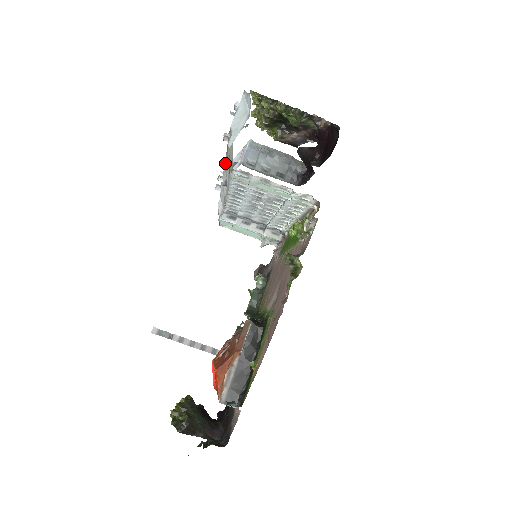
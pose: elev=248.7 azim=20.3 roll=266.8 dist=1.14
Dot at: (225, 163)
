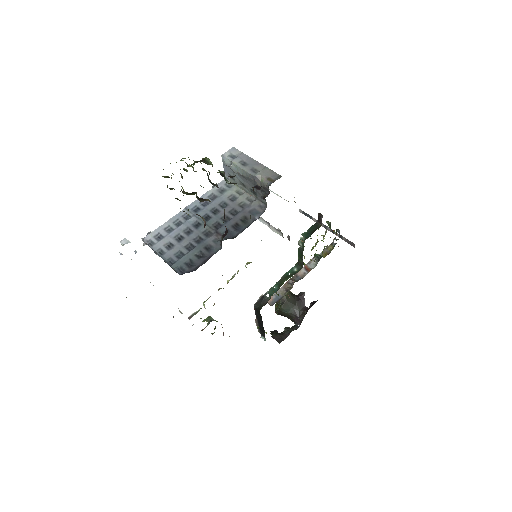
Dot at: occluded
